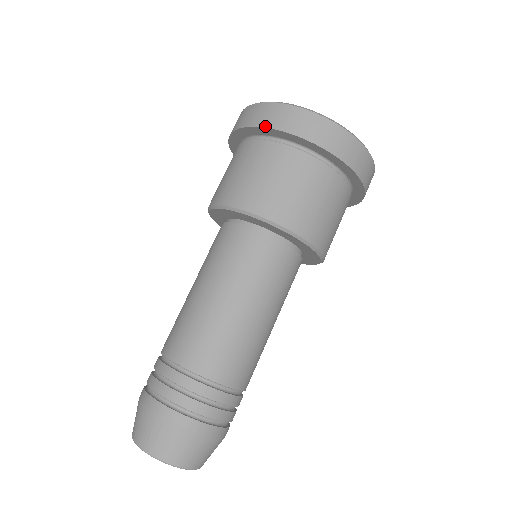
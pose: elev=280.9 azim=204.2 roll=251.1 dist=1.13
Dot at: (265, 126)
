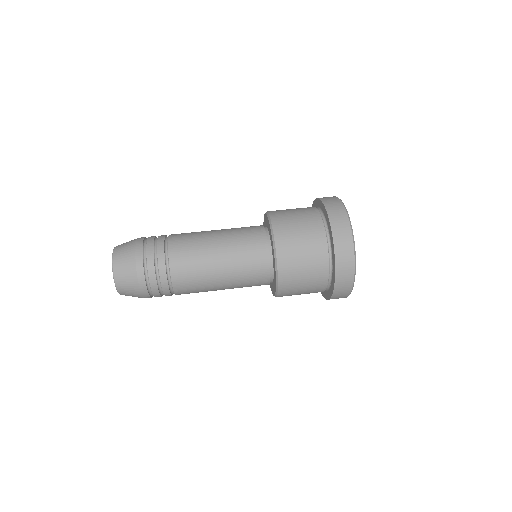
Dot at: (330, 221)
